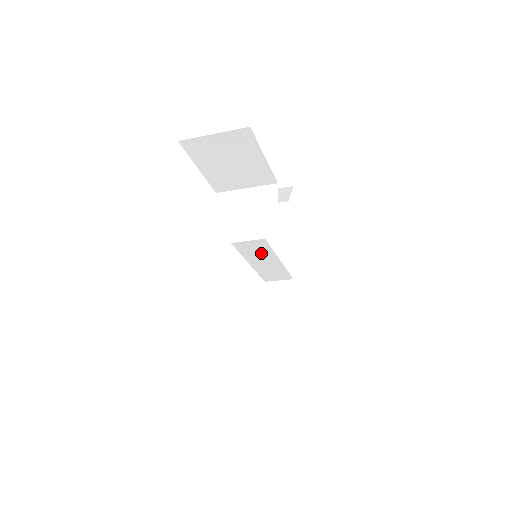
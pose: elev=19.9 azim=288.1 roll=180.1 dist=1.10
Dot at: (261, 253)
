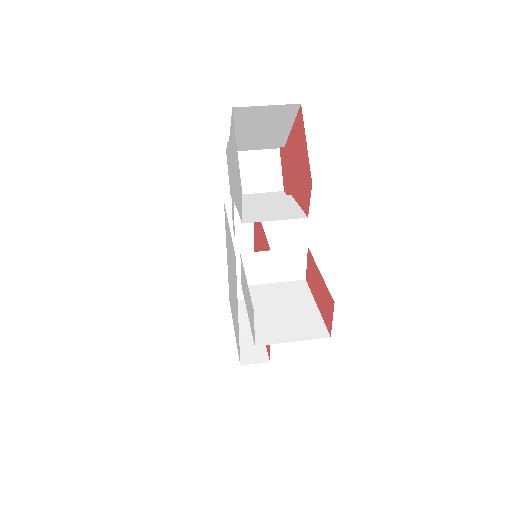
Dot at: occluded
